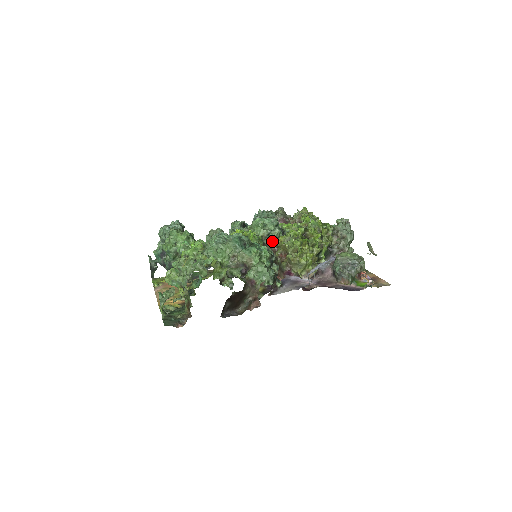
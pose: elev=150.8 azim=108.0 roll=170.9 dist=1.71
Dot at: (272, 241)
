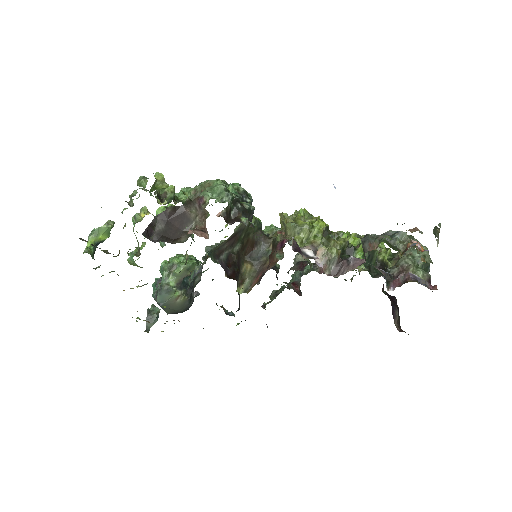
Dot at: occluded
